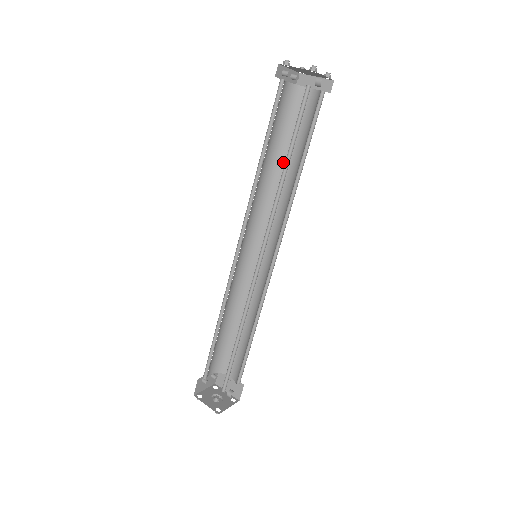
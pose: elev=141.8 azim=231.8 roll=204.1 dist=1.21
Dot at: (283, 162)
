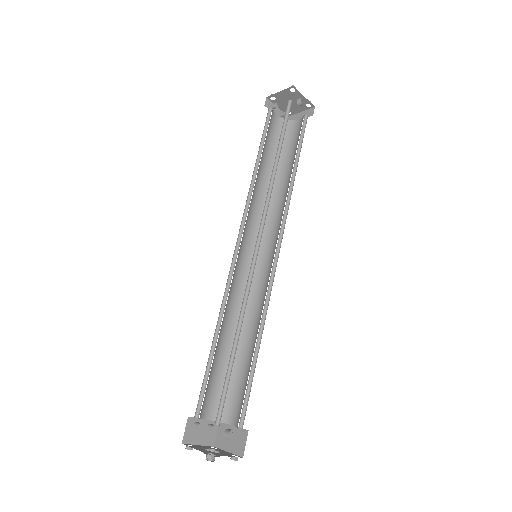
Dot at: (279, 177)
